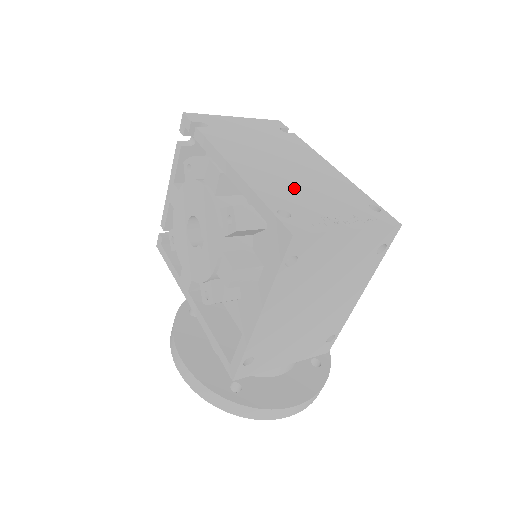
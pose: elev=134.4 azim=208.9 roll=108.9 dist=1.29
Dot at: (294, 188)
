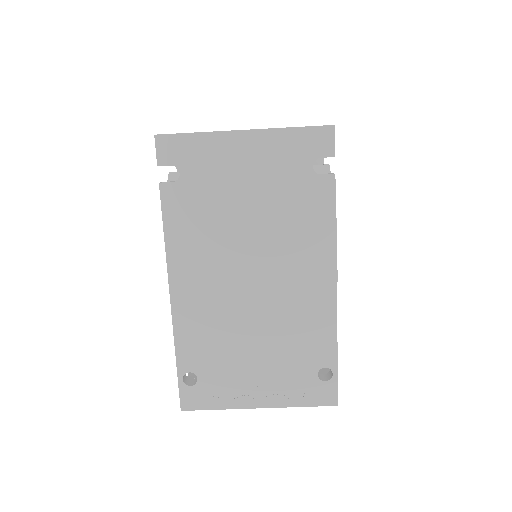
Dot at: (232, 334)
